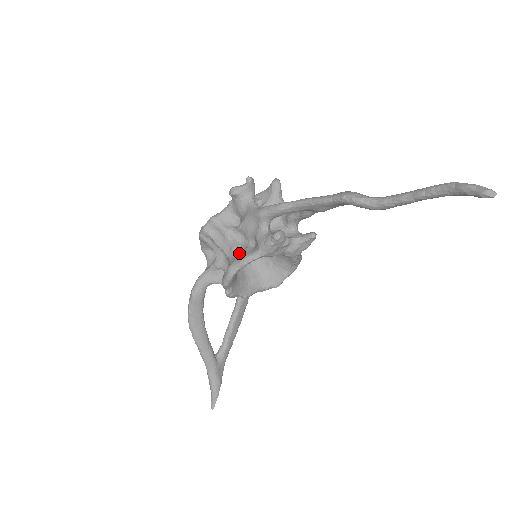
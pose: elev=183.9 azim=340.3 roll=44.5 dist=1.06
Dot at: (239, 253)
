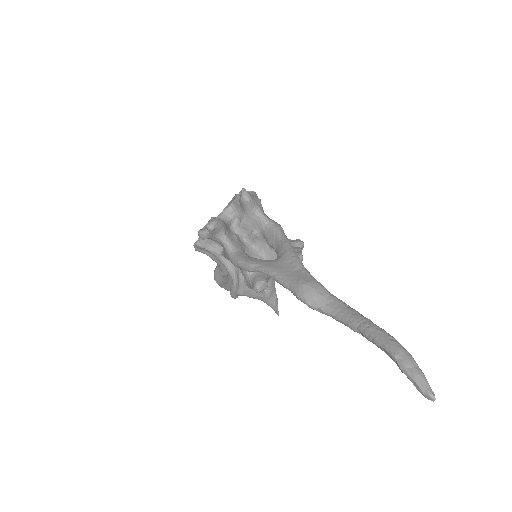
Dot at: (234, 278)
